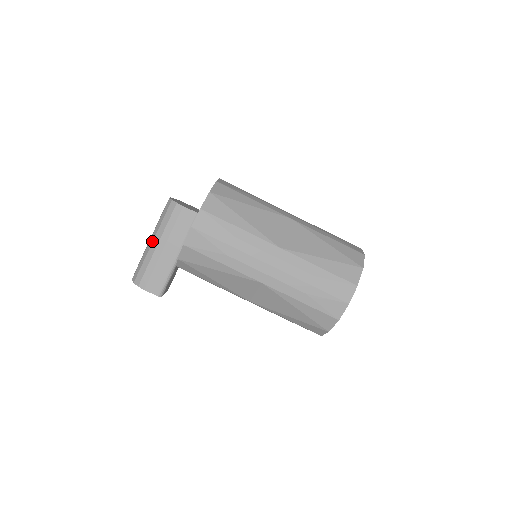
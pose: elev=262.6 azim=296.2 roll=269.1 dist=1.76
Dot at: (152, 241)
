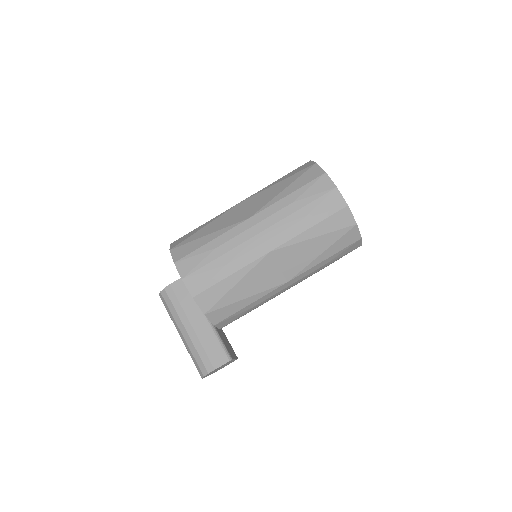
Dot at: (181, 333)
